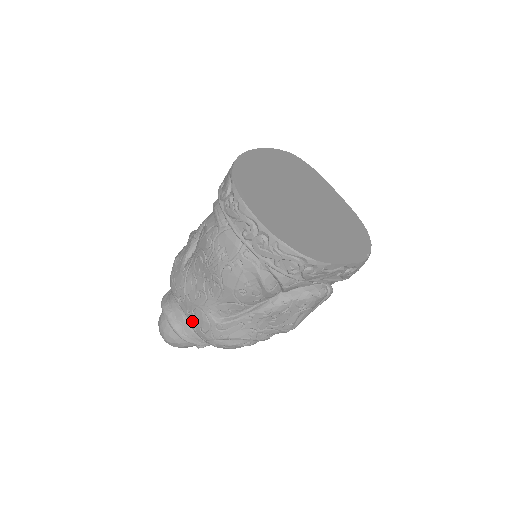
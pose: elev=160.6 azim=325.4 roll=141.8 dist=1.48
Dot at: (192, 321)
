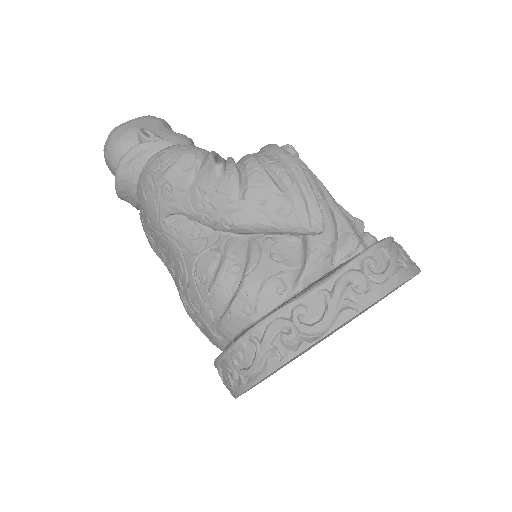
Dot at: (142, 224)
